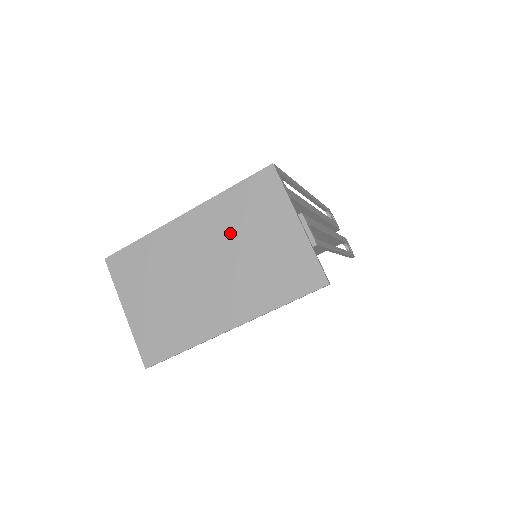
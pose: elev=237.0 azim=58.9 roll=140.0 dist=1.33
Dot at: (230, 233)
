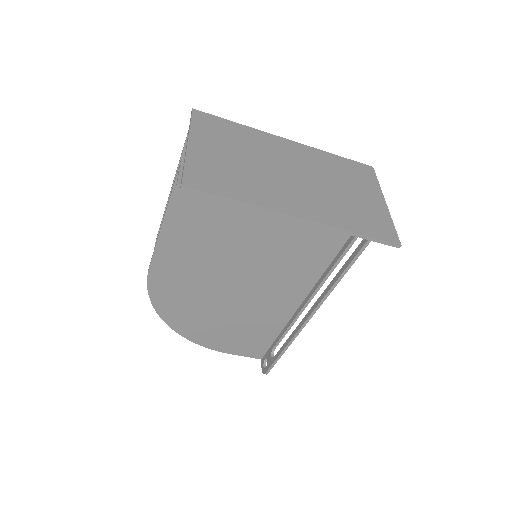
Dot at: (325, 172)
